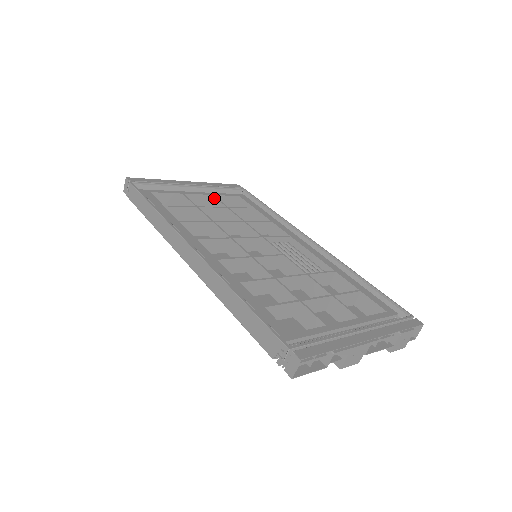
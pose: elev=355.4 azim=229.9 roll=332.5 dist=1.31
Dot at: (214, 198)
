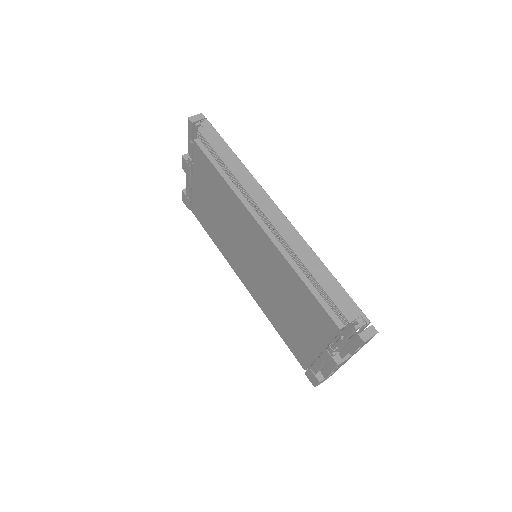
Dot at: occluded
